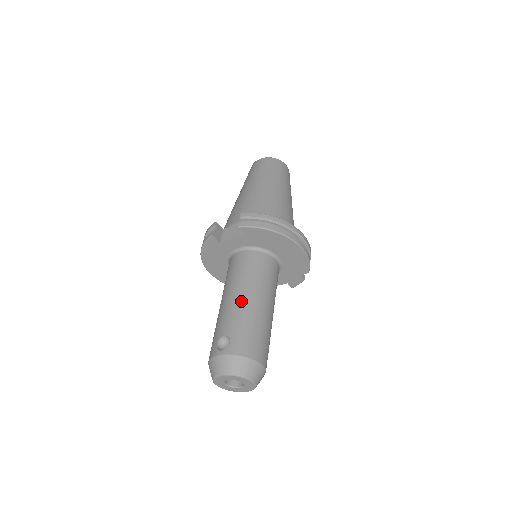
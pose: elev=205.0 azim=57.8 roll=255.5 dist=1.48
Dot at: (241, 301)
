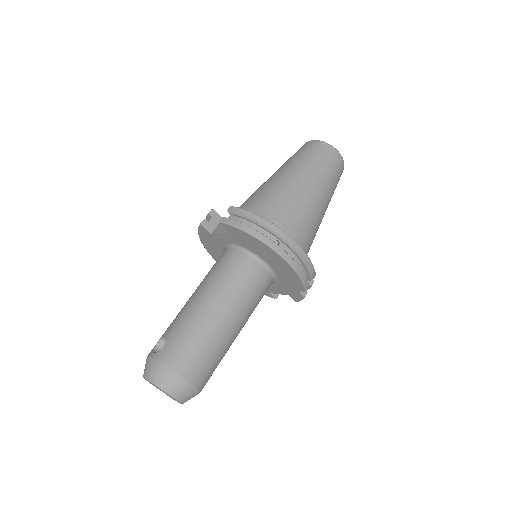
Dot at: (197, 305)
